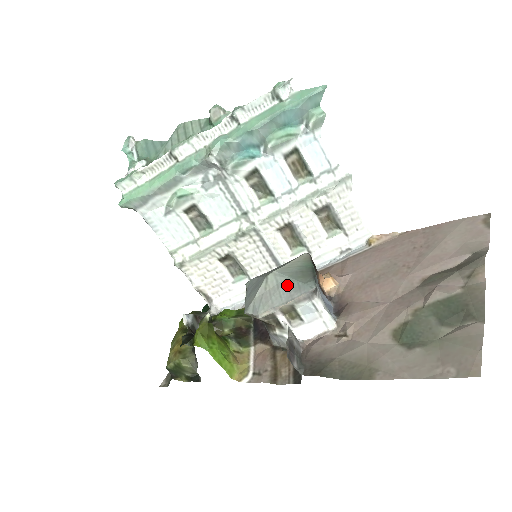
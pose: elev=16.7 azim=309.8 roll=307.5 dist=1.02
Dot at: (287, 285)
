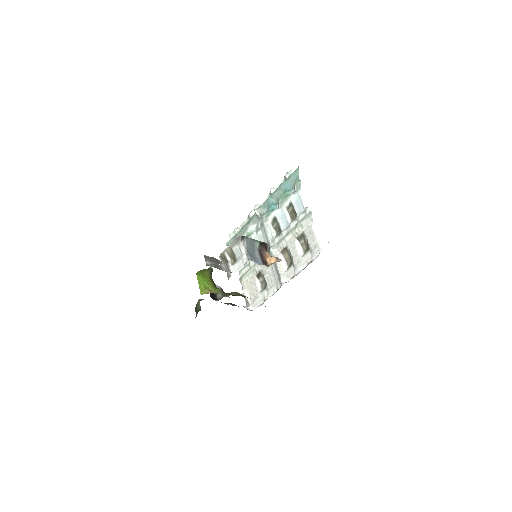
Dot at: occluded
